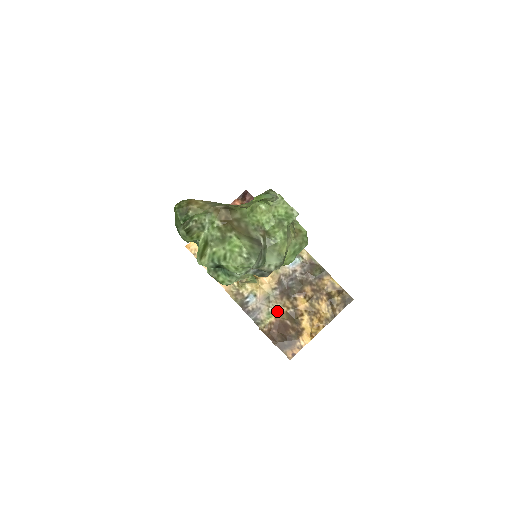
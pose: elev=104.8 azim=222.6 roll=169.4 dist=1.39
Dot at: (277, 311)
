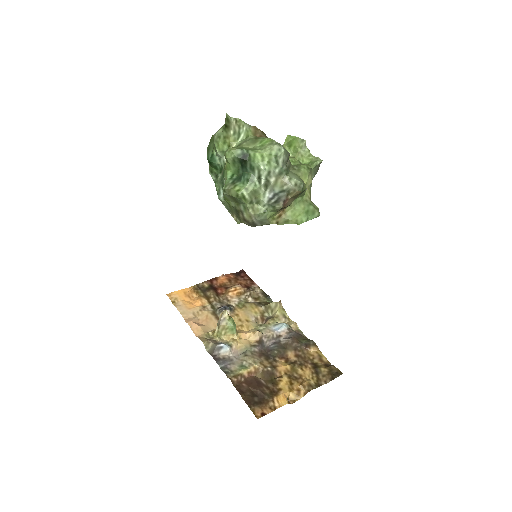
Dot at: (252, 365)
